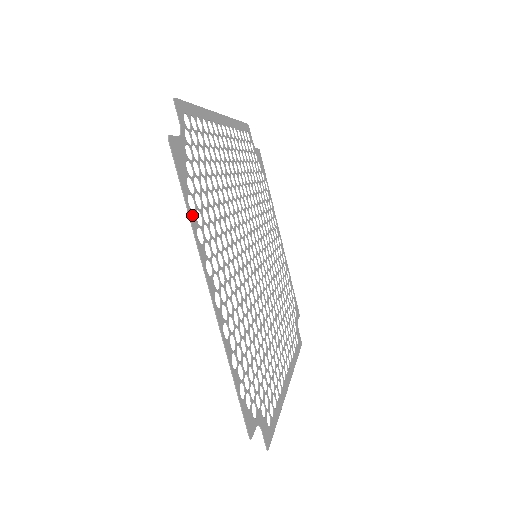
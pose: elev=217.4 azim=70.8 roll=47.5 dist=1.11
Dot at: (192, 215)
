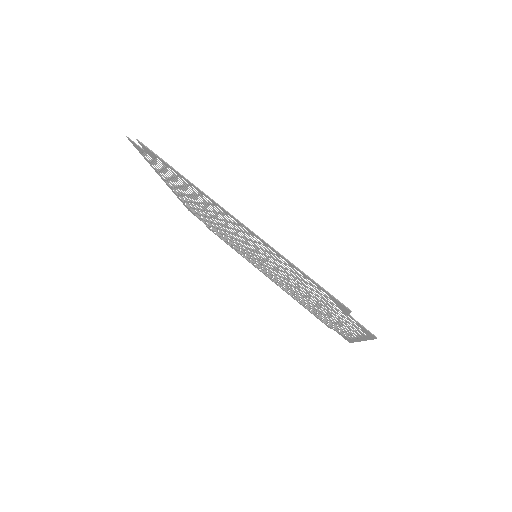
Dot at: (181, 200)
